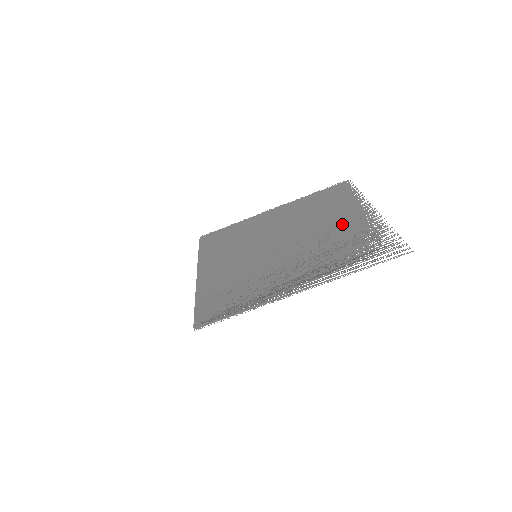
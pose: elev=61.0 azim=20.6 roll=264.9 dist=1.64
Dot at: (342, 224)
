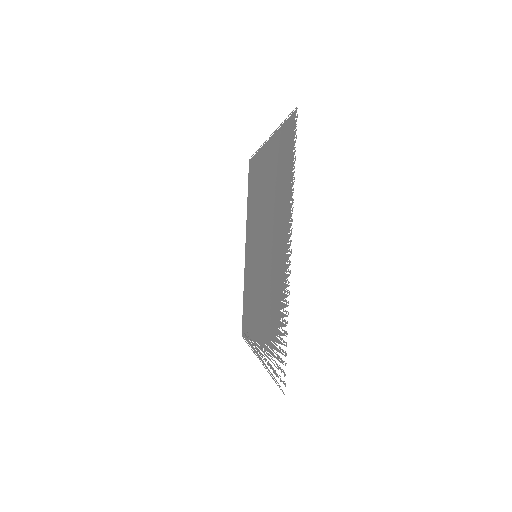
Dot at: (277, 262)
